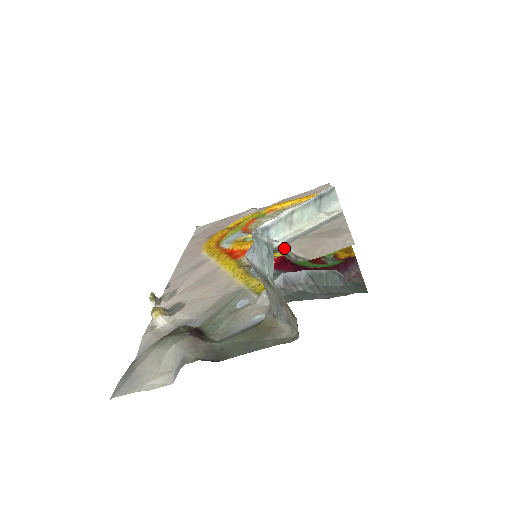
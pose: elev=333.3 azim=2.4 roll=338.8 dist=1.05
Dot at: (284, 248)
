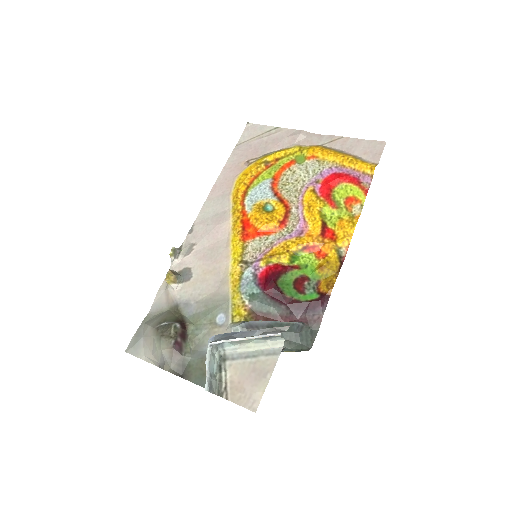
Dot at: (227, 364)
